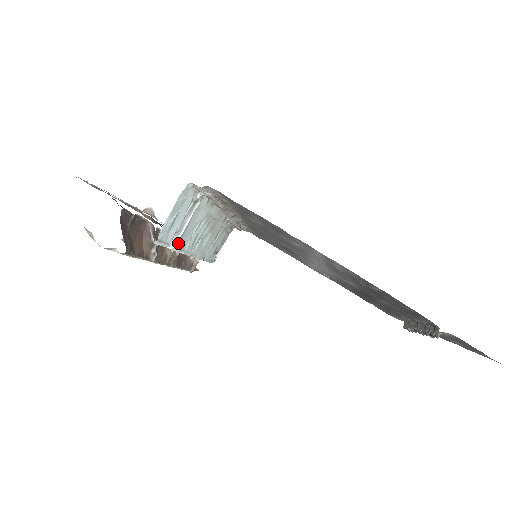
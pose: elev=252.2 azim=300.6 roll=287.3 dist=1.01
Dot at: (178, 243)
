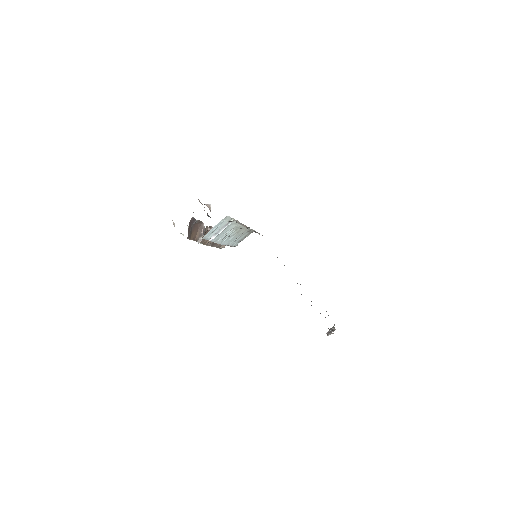
Dot at: (214, 239)
